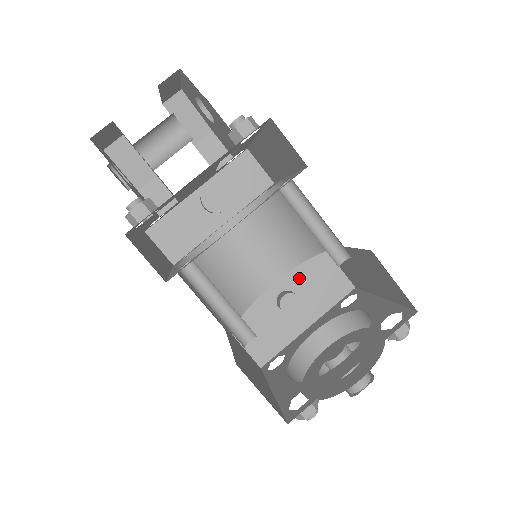
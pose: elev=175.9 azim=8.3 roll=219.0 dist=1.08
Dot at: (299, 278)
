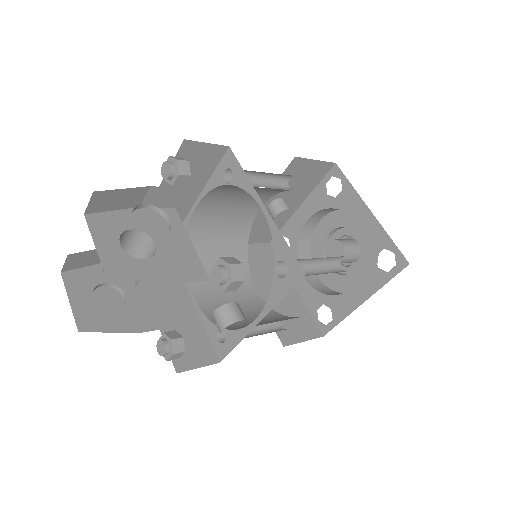
Dot at: occluded
